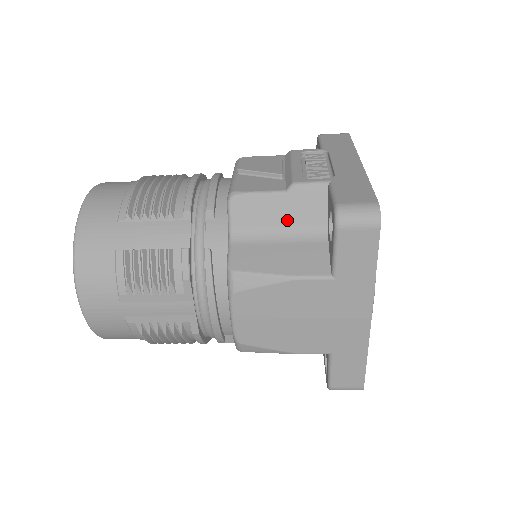
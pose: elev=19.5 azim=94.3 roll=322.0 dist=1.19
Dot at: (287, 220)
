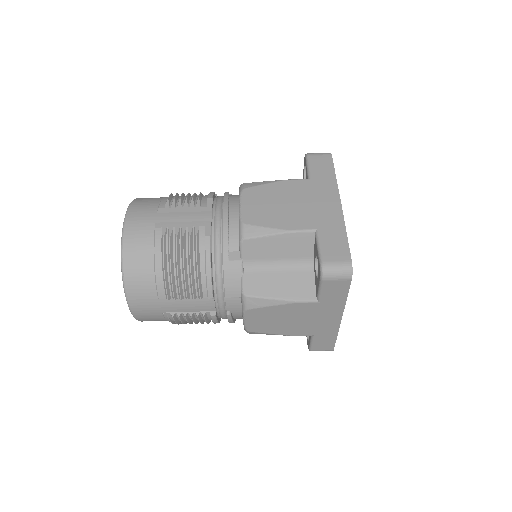
Dot at: occluded
